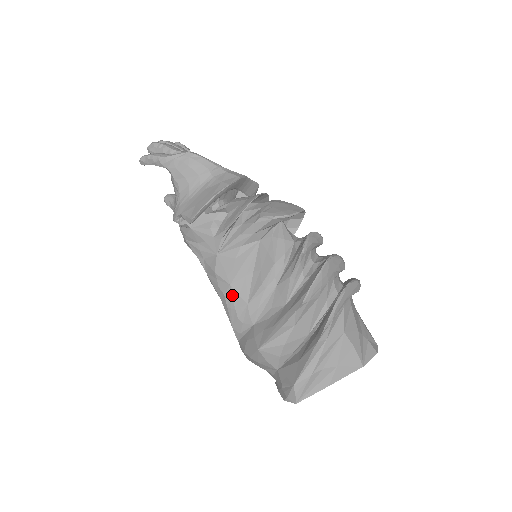
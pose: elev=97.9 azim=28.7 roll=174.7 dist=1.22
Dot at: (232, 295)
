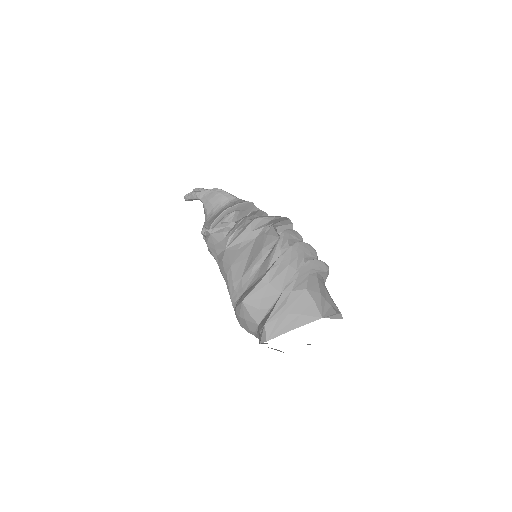
Dot at: (232, 273)
